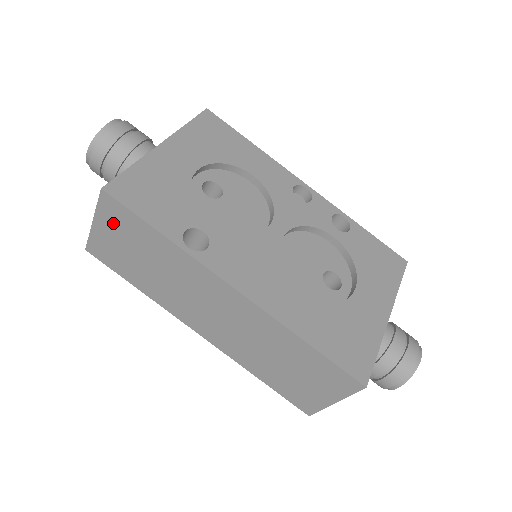
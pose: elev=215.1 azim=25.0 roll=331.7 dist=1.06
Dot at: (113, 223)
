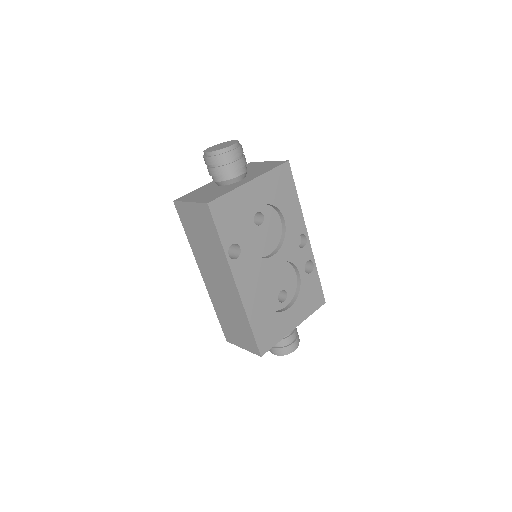
Dot at: (200, 214)
